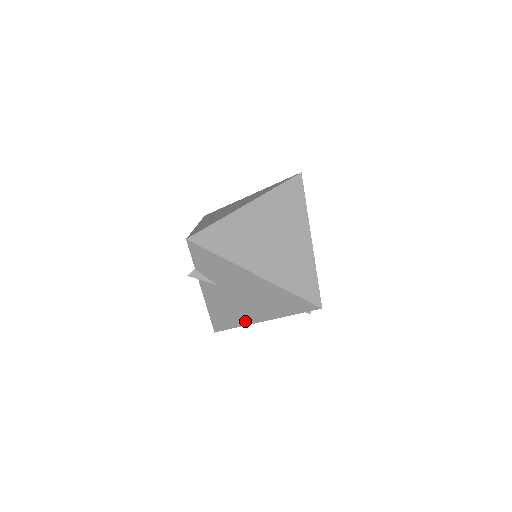
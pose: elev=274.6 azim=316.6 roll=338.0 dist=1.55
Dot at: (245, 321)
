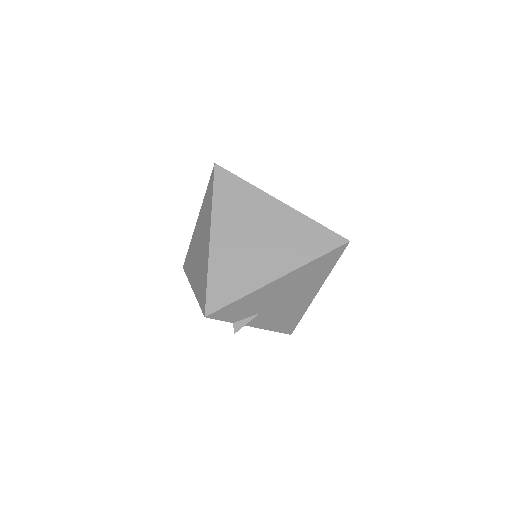
Dot at: (304, 307)
